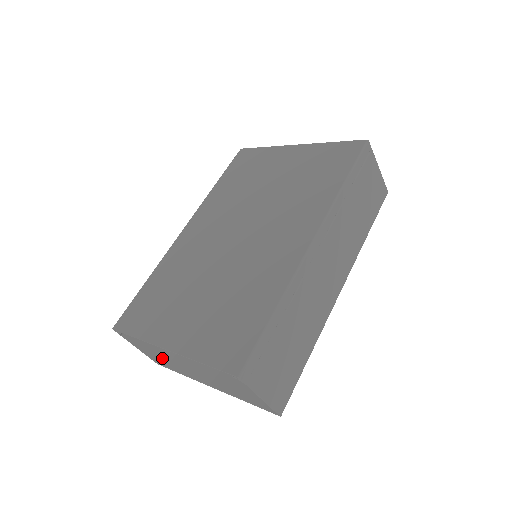
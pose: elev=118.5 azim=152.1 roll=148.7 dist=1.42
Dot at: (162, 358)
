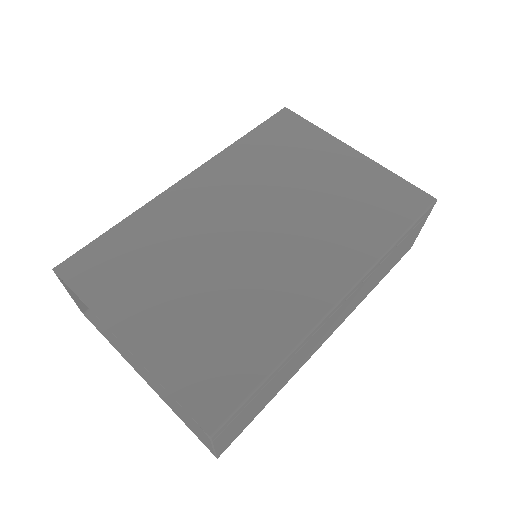
Dot at: occluded
